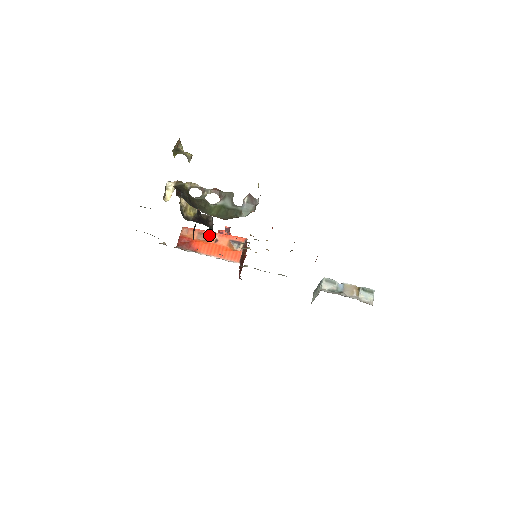
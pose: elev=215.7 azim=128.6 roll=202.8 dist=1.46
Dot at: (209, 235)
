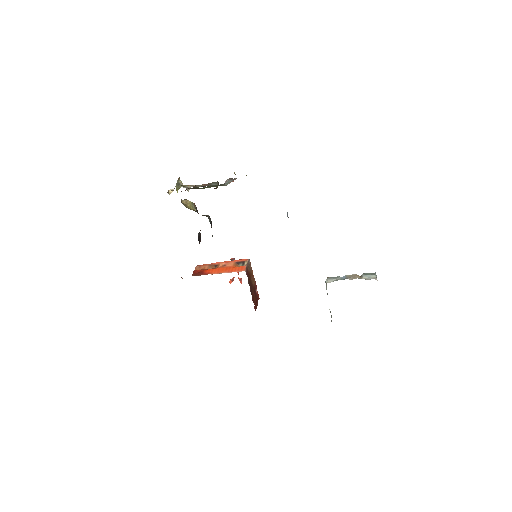
Dot at: (218, 264)
